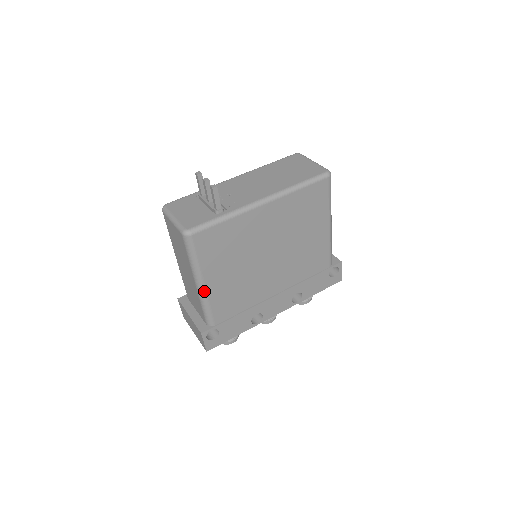
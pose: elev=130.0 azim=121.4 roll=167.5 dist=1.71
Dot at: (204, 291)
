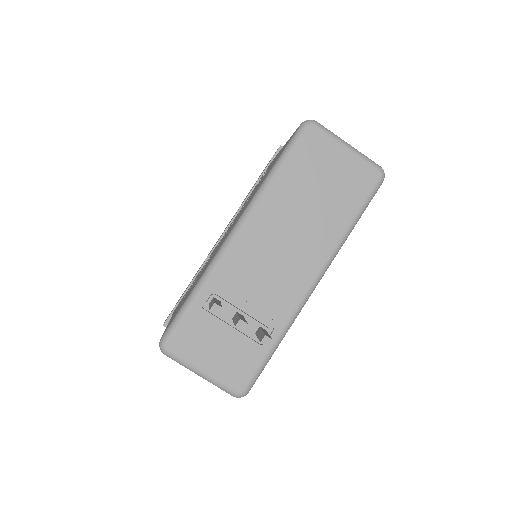
Dot at: occluded
